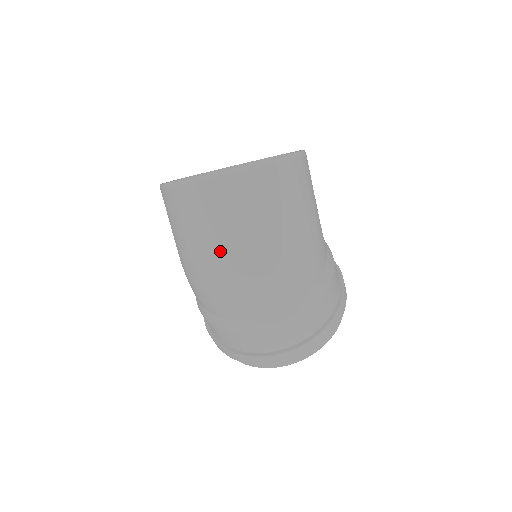
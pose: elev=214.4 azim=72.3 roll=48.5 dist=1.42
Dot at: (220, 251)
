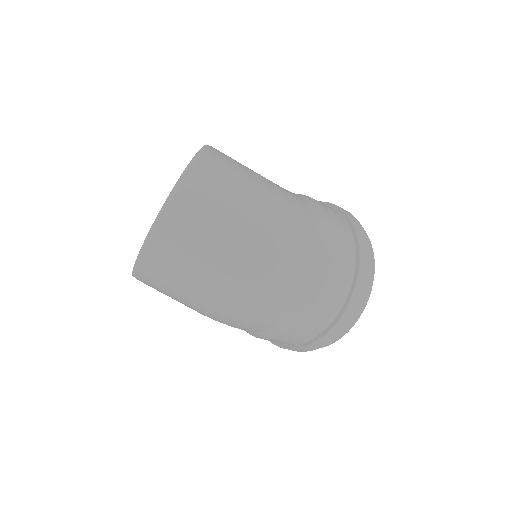
Dot at: (217, 275)
